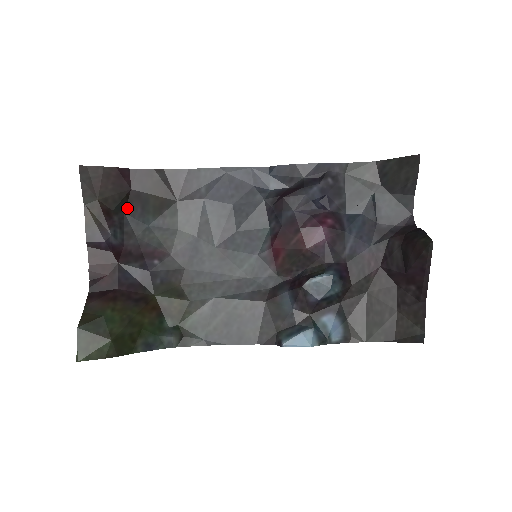
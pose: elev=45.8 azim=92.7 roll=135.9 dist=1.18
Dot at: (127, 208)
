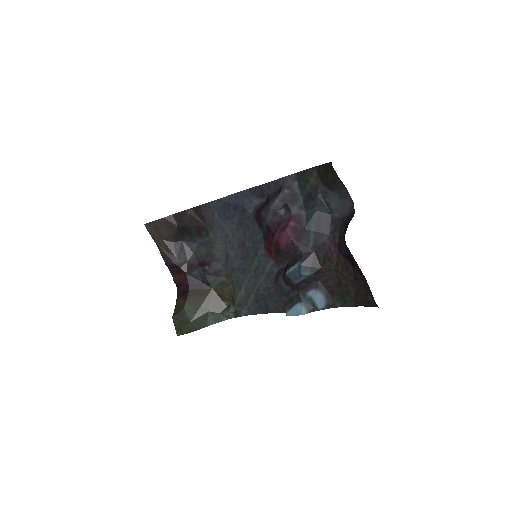
Dot at: (182, 237)
